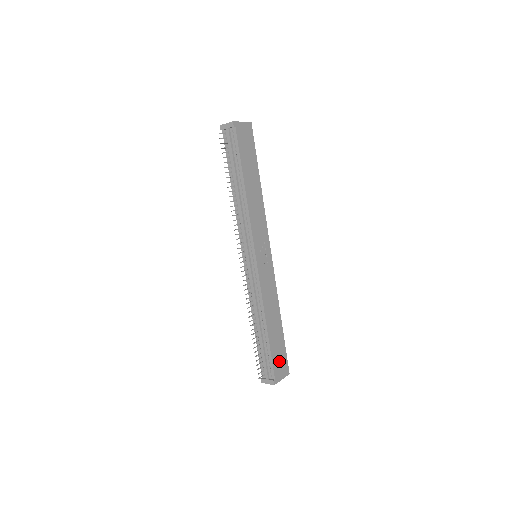
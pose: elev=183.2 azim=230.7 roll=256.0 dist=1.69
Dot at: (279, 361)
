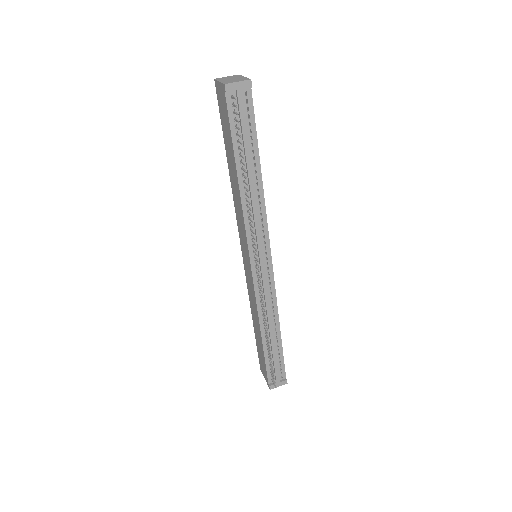
Dot at: occluded
